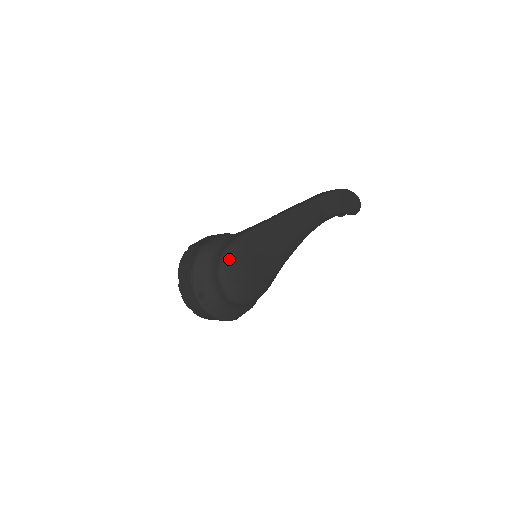
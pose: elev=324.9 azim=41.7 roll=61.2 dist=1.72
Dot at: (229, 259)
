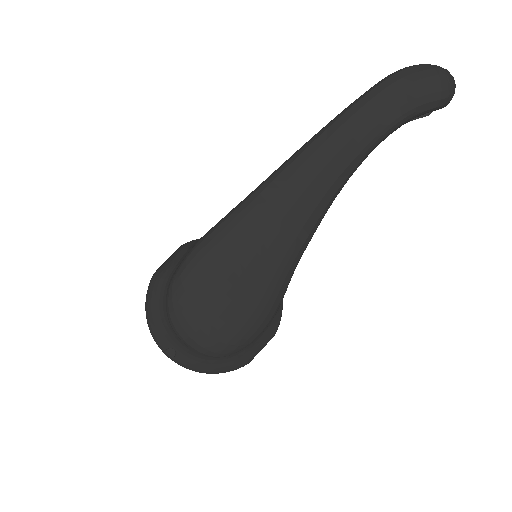
Dot at: (178, 297)
